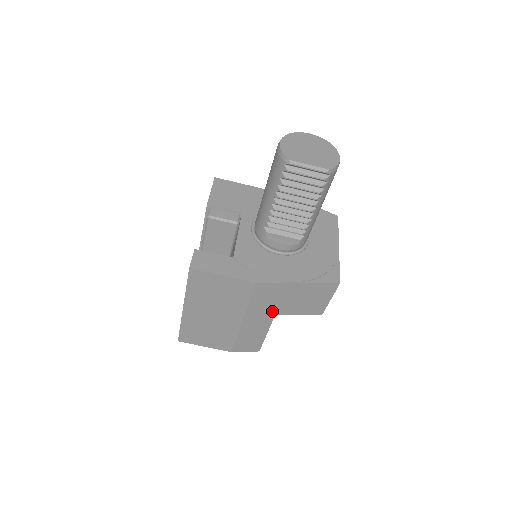
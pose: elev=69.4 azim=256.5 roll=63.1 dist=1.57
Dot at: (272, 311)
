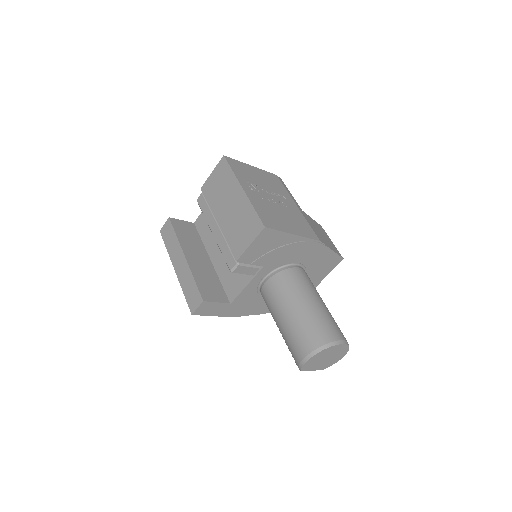
Dot at: occluded
